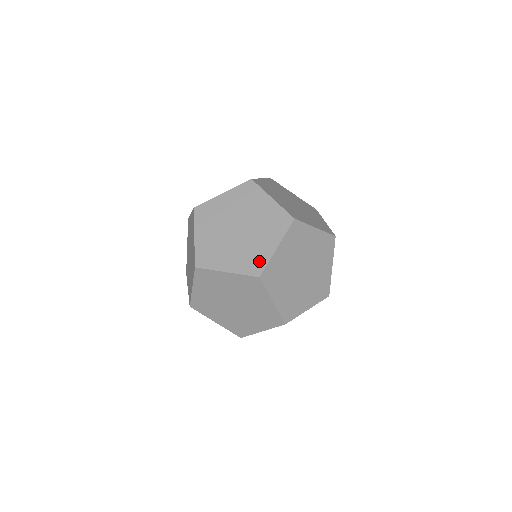
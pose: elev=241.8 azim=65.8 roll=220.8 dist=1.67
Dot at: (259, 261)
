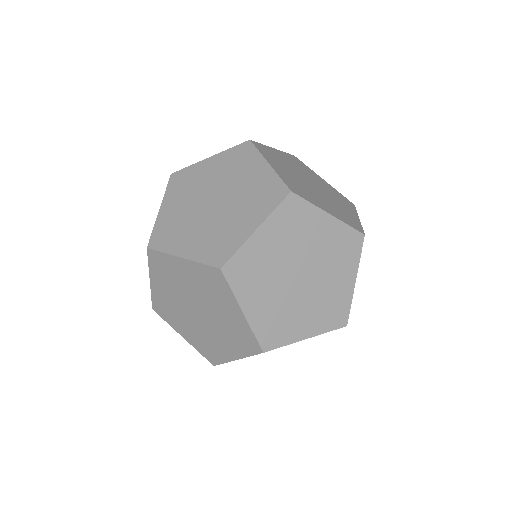
Dot at: (270, 187)
